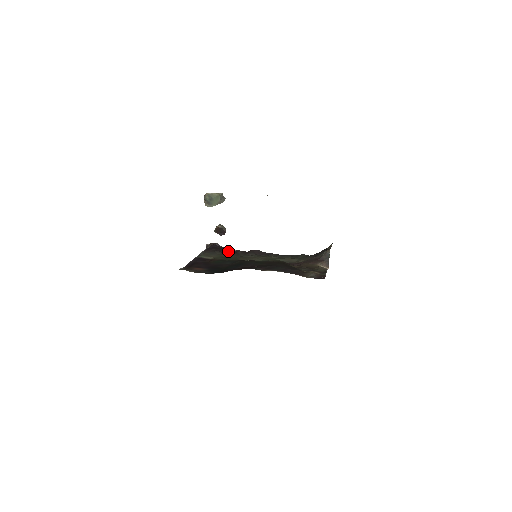
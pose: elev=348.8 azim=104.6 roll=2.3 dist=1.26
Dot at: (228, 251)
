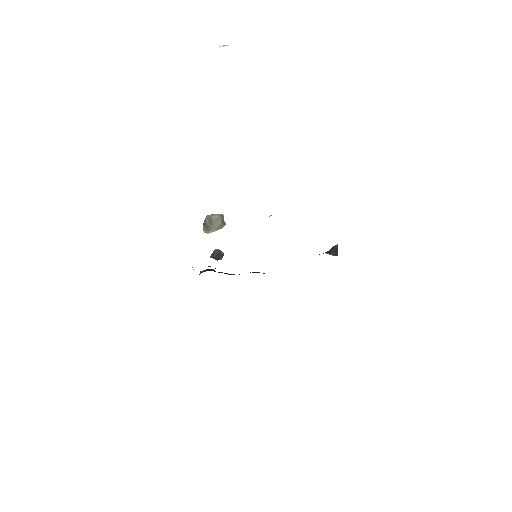
Dot at: occluded
